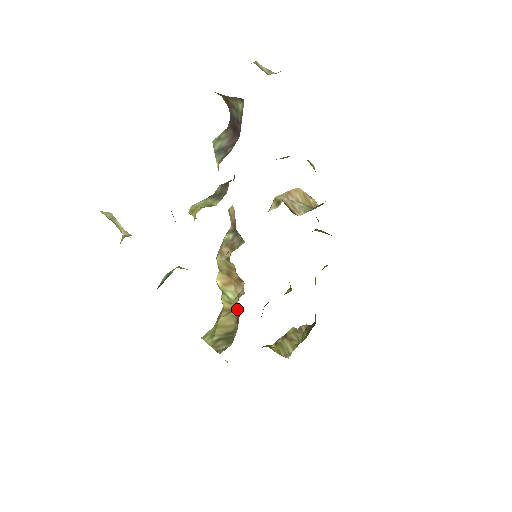
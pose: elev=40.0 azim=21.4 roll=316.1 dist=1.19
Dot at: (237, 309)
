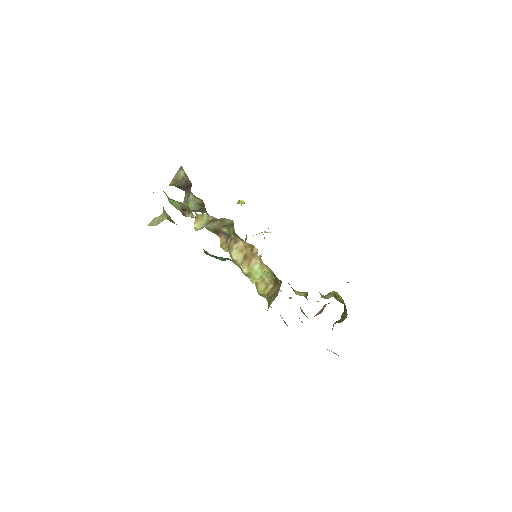
Dot at: (271, 280)
